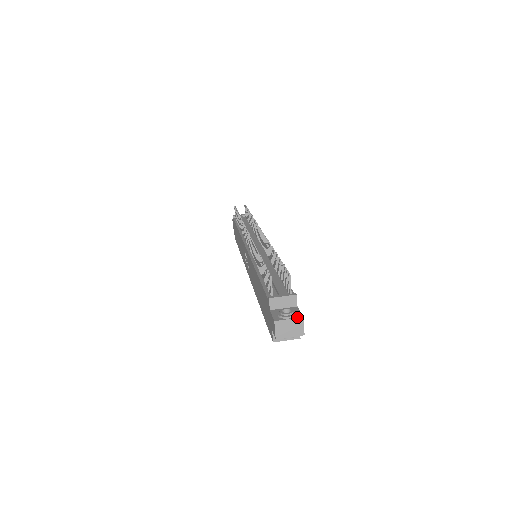
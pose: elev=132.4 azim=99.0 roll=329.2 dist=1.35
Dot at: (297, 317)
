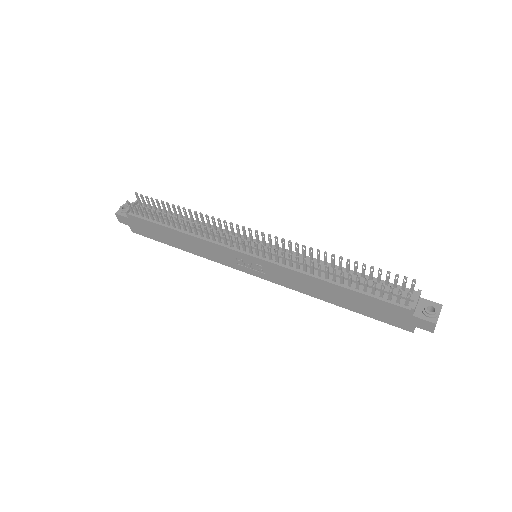
Dot at: (441, 308)
